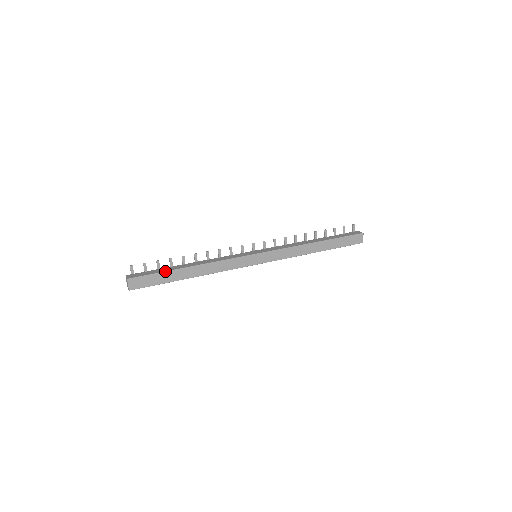
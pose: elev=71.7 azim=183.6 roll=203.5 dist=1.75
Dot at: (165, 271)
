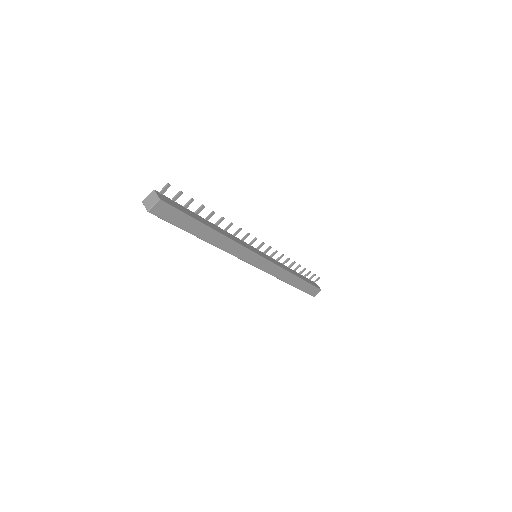
Dot at: (194, 218)
